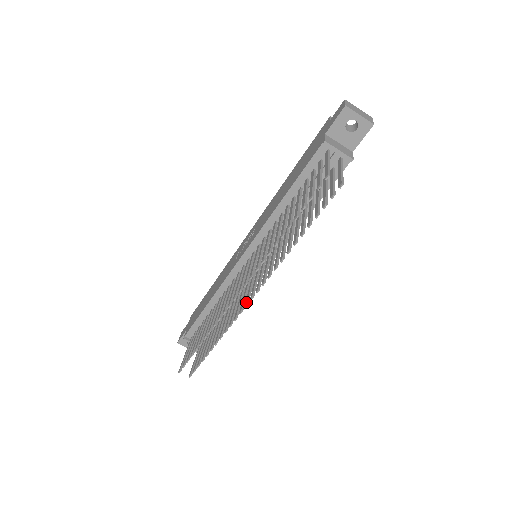
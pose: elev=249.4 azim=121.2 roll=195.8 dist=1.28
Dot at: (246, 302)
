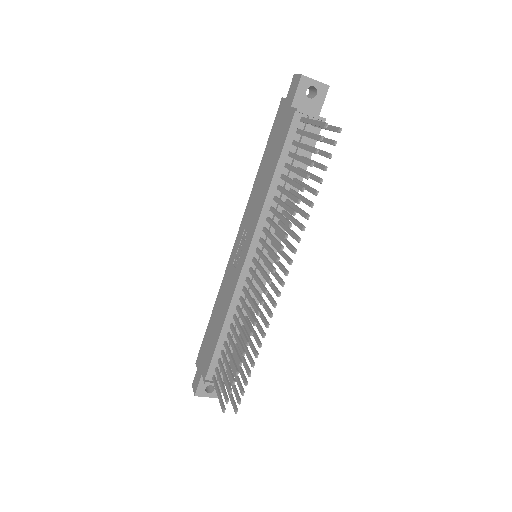
Dot at: (277, 292)
